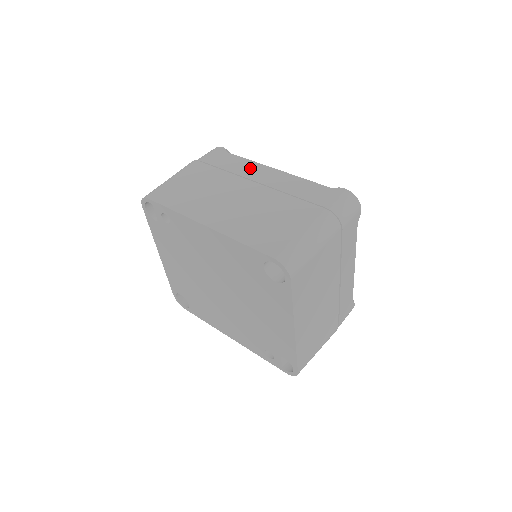
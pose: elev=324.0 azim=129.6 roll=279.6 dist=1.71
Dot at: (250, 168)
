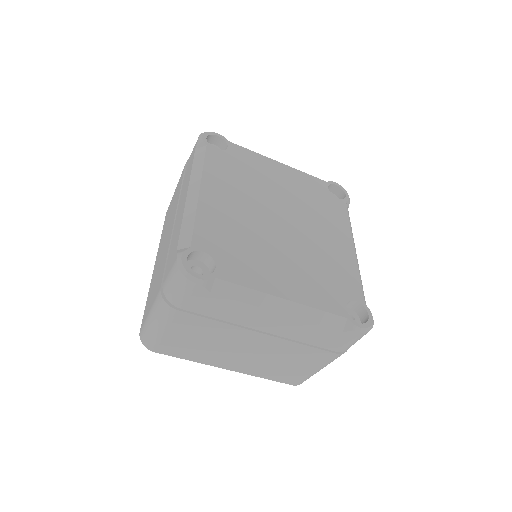
Dot at: (185, 187)
